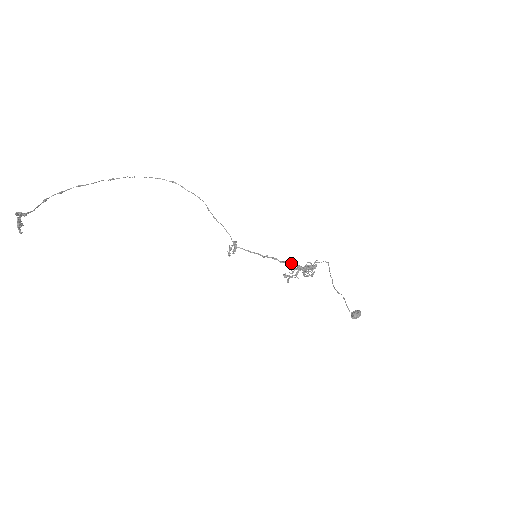
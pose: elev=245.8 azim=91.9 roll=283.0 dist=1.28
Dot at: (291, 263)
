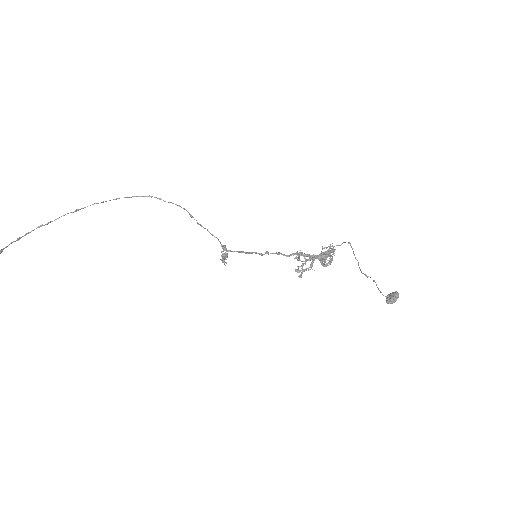
Dot at: (299, 254)
